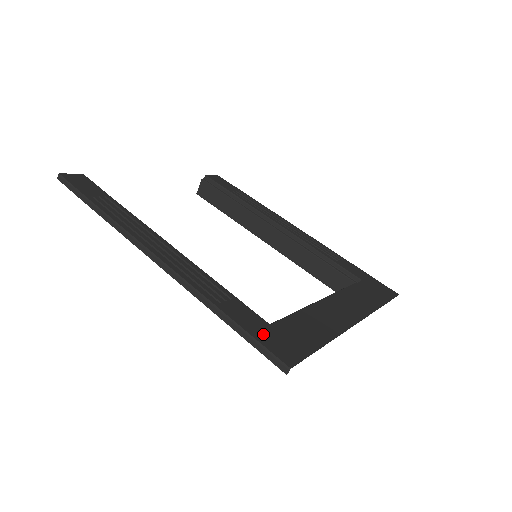
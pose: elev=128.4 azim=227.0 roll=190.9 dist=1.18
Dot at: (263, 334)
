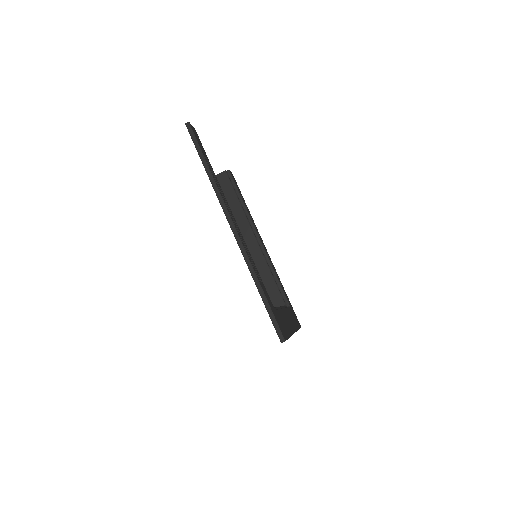
Dot at: (275, 314)
